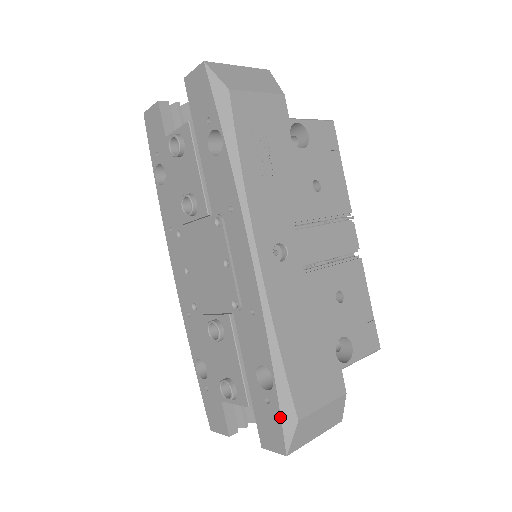
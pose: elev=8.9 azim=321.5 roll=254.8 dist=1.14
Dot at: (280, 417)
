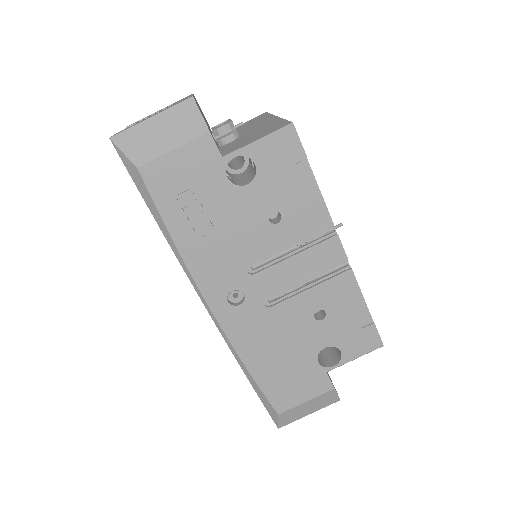
Dot at: occluded
